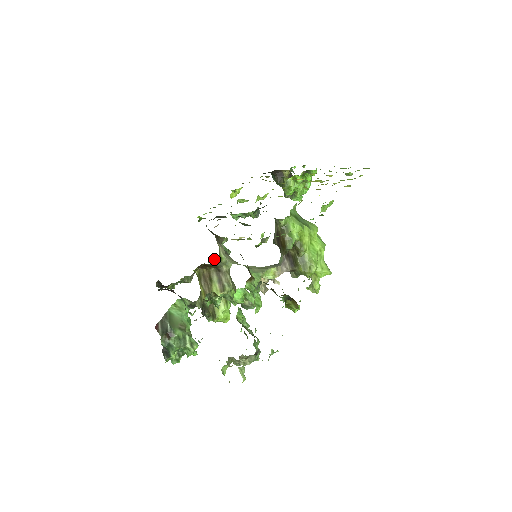
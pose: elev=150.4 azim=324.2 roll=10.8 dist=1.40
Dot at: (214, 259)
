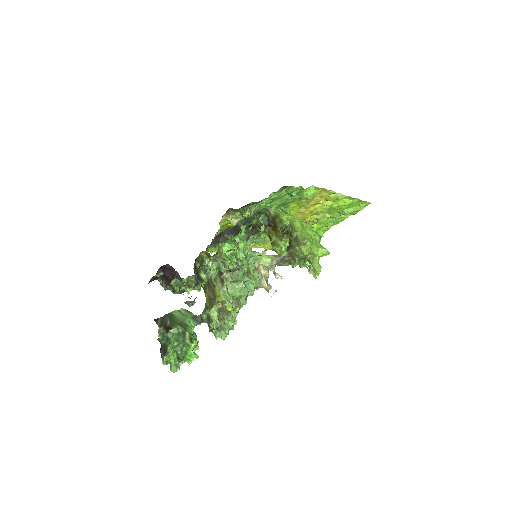
Dot at: occluded
